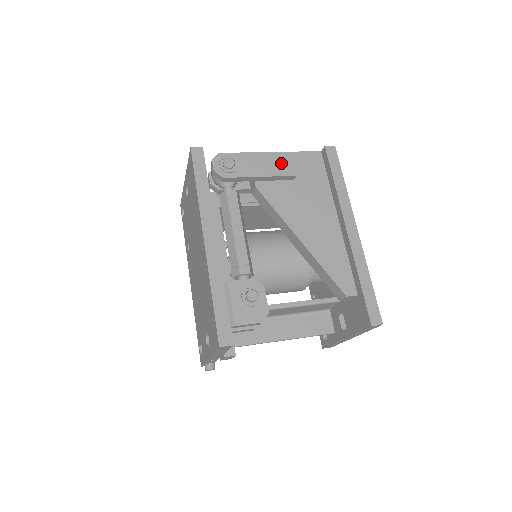
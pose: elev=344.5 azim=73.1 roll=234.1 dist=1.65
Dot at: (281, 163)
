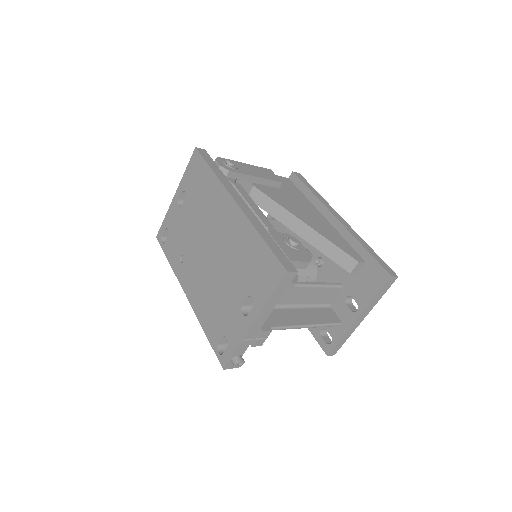
Dot at: (267, 173)
